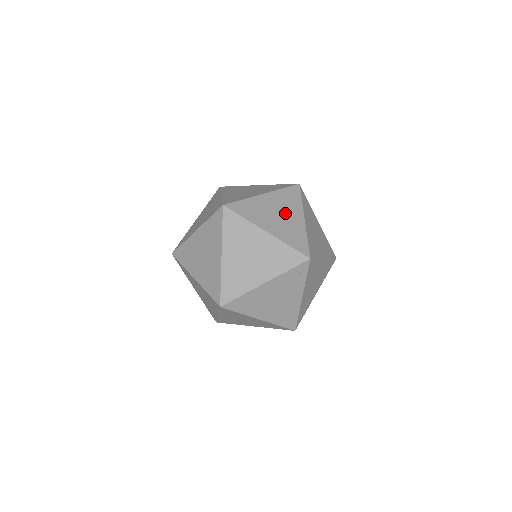
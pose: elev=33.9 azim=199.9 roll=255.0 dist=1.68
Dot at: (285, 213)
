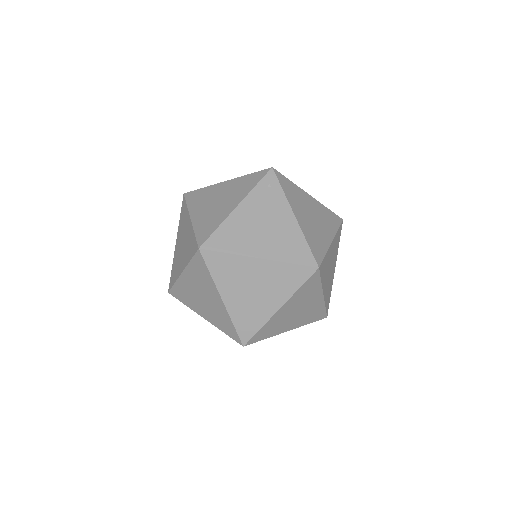
Dot at: occluded
